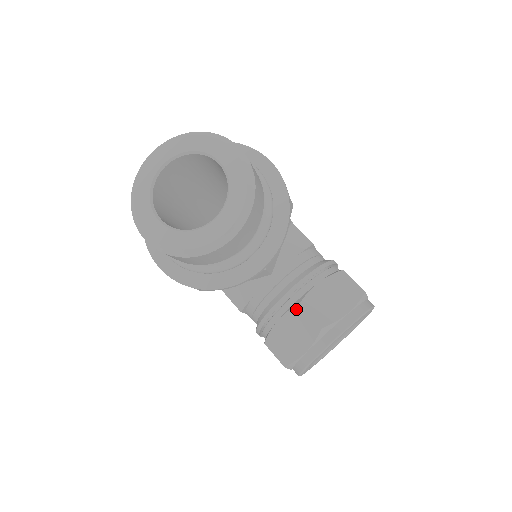
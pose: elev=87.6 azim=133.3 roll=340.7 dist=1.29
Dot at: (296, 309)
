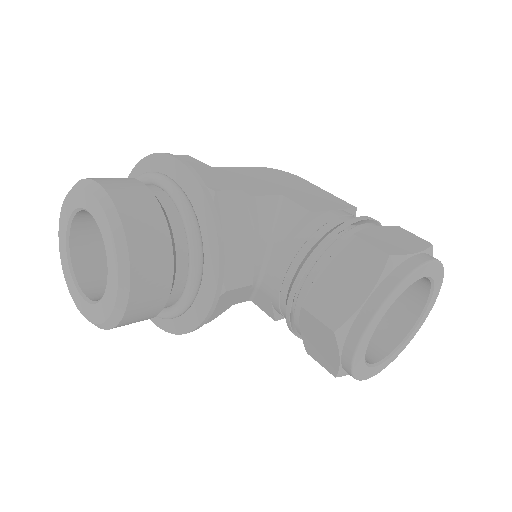
Dot at: (303, 313)
